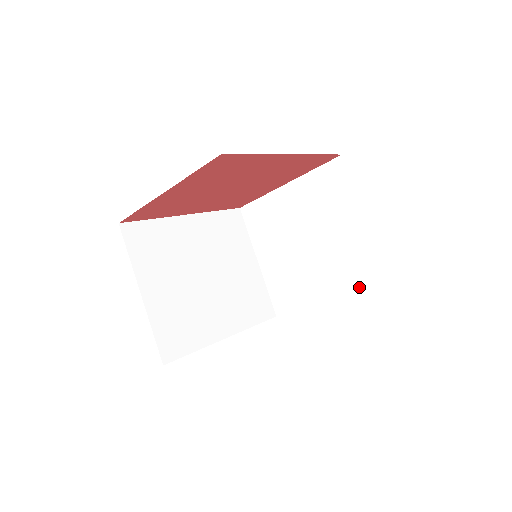
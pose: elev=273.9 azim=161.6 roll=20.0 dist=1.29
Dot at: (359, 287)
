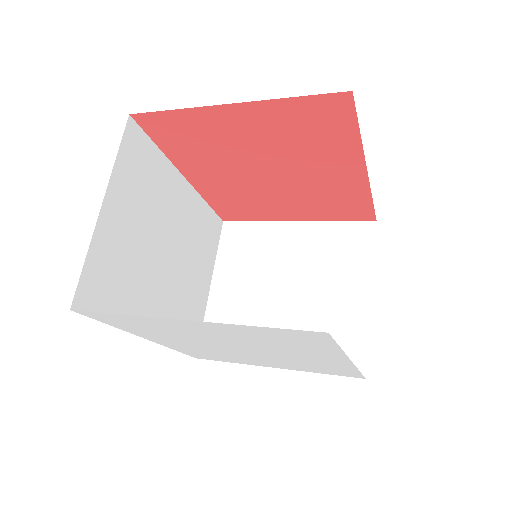
Dot at: occluded
